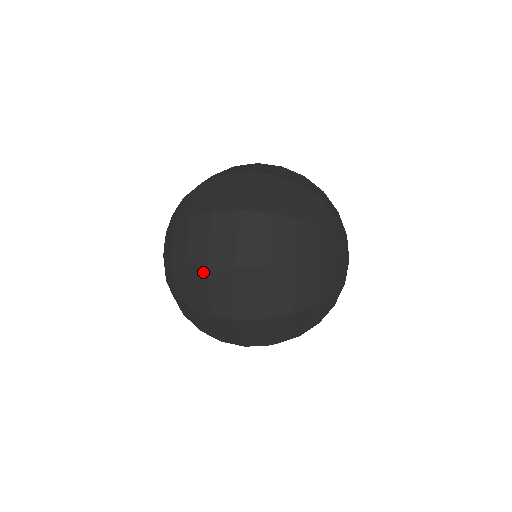
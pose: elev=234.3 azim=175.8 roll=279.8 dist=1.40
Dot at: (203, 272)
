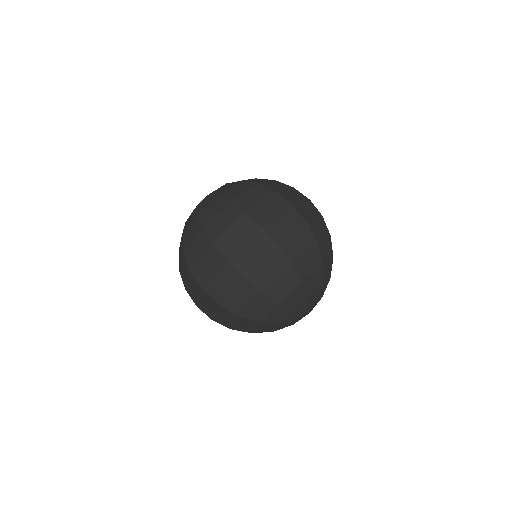
Dot at: (238, 213)
